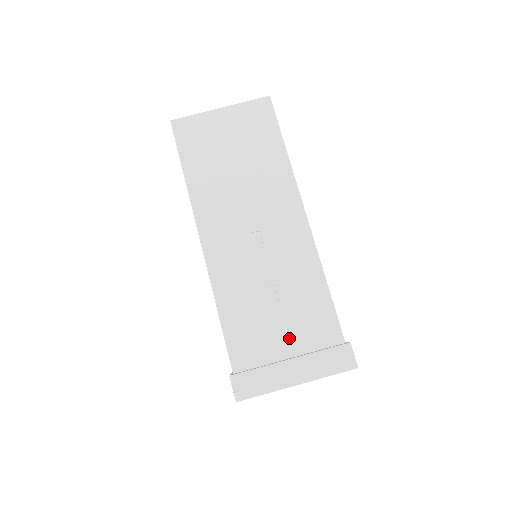
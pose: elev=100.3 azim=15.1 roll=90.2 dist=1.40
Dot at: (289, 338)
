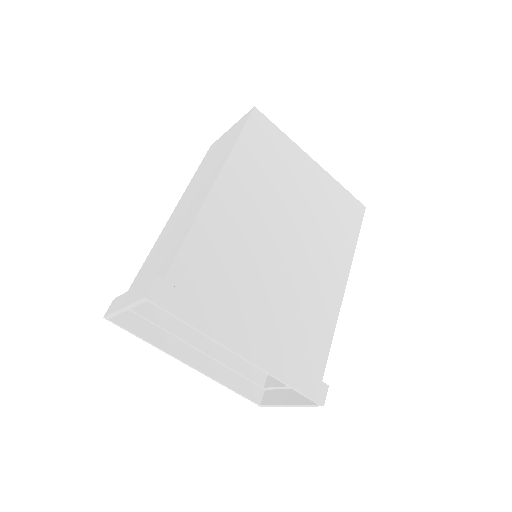
Dot at: (150, 277)
